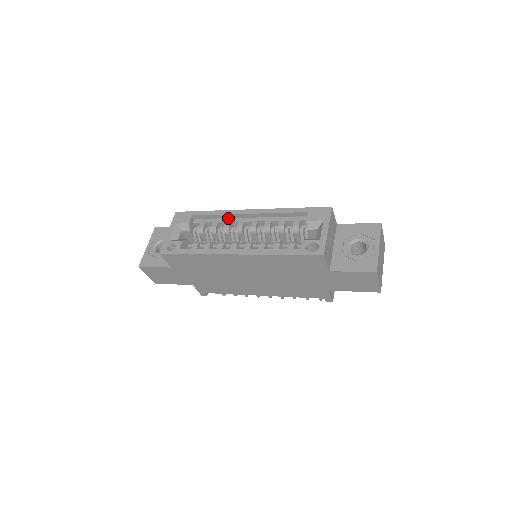
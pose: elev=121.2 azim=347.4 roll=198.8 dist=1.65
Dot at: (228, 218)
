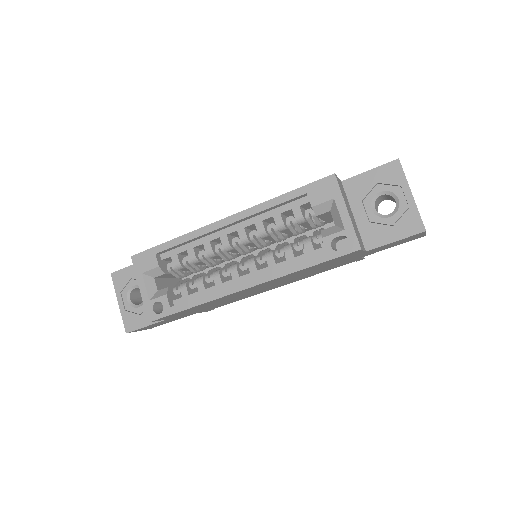
Dot at: (203, 237)
